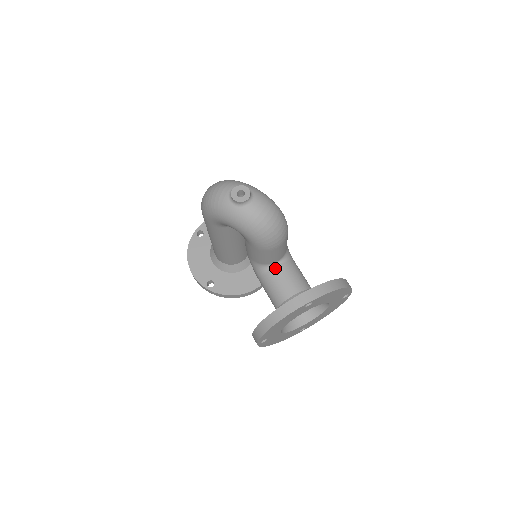
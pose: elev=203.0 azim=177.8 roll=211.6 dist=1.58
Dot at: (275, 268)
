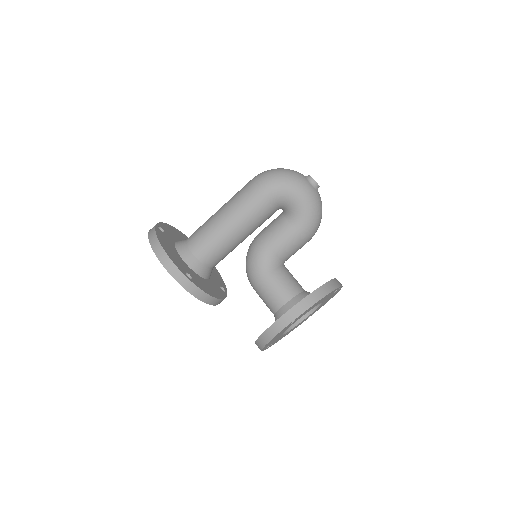
Dot at: (284, 266)
